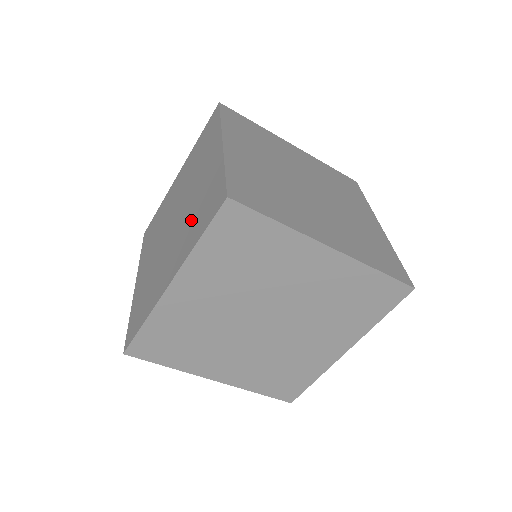
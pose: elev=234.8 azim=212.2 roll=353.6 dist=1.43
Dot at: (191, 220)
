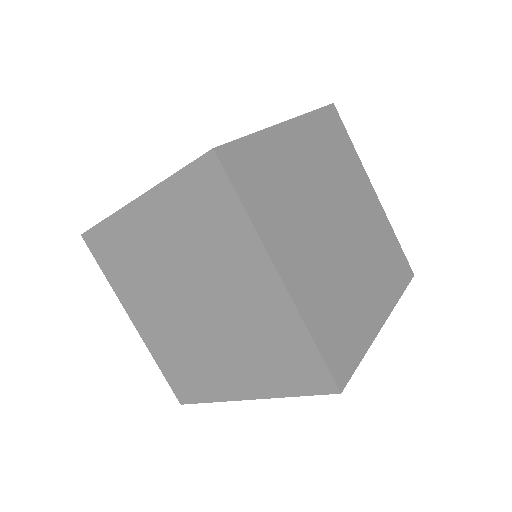
Dot at: occluded
